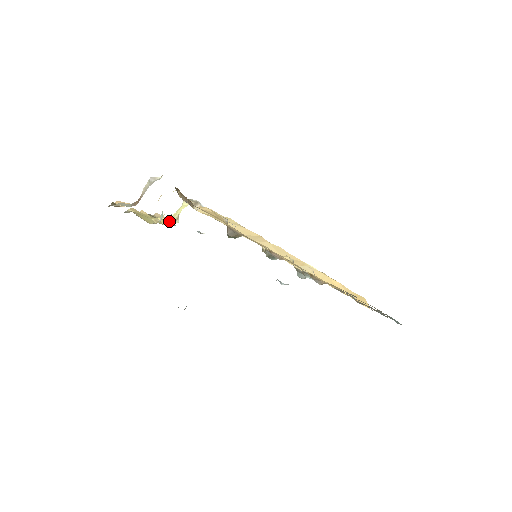
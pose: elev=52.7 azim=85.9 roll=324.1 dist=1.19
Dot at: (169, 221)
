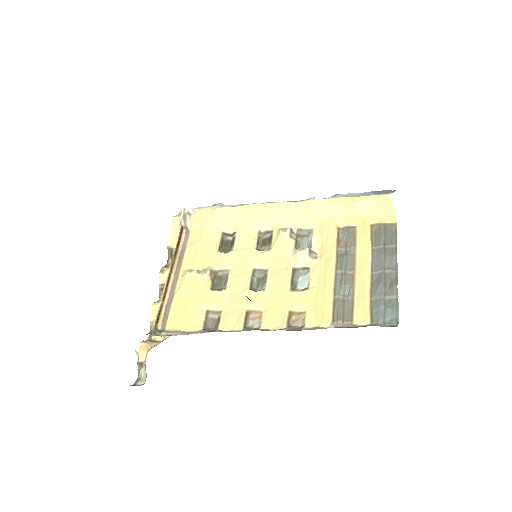
Dot at: occluded
